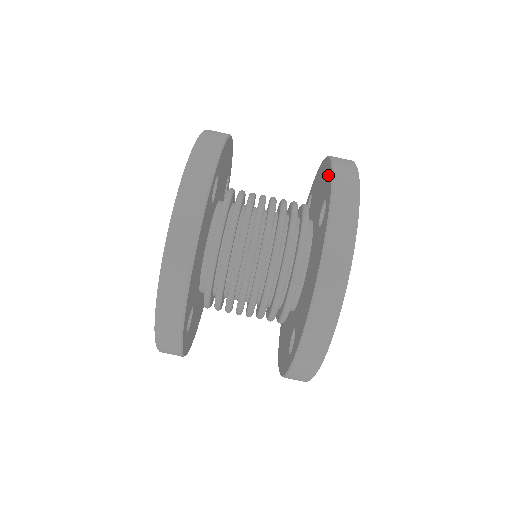
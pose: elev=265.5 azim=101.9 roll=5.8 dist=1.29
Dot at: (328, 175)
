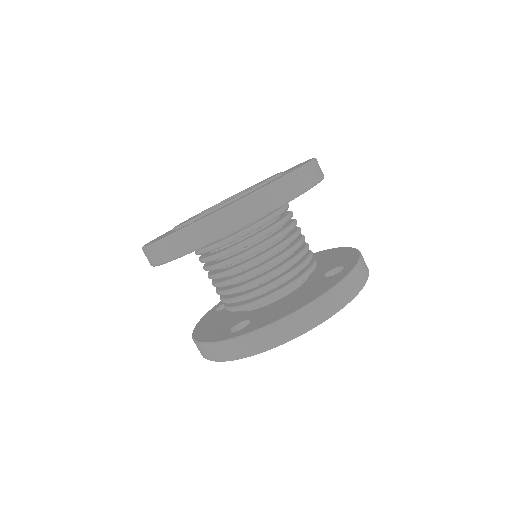
Dot at: (352, 256)
